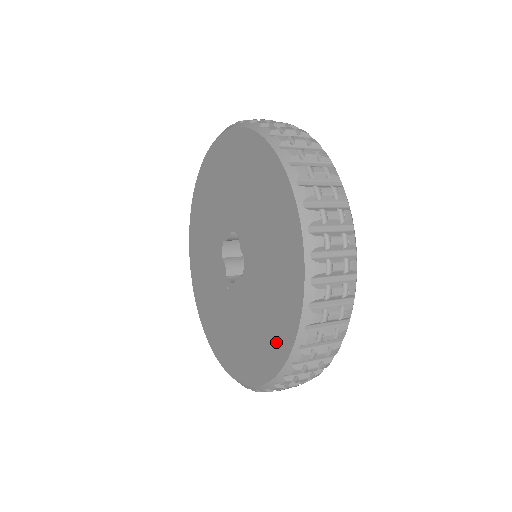
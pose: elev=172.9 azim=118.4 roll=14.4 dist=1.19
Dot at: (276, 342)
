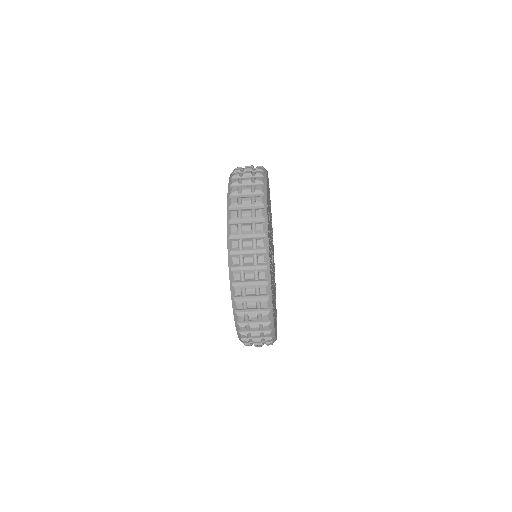
Dot at: occluded
